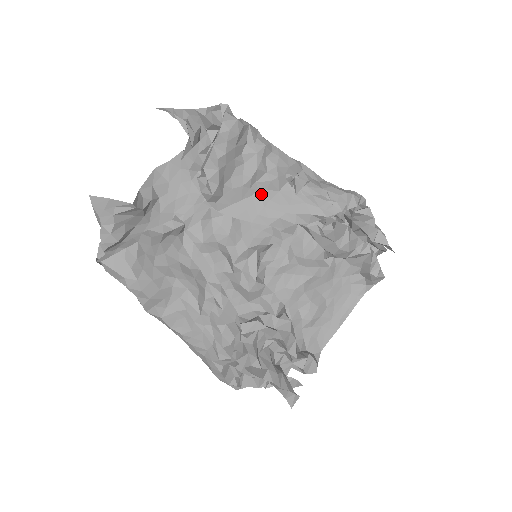
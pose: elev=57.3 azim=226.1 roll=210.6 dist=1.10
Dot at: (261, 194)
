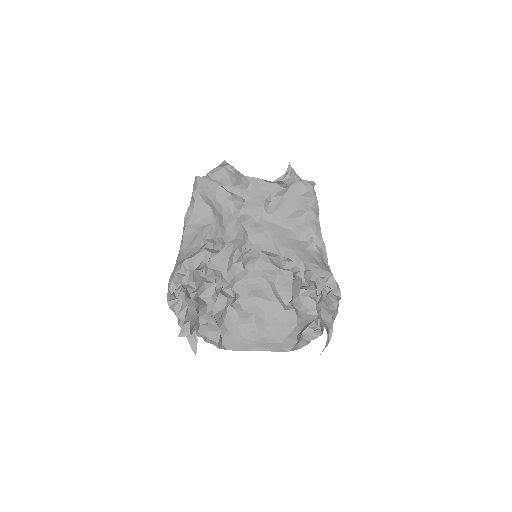
Dot at: (290, 232)
